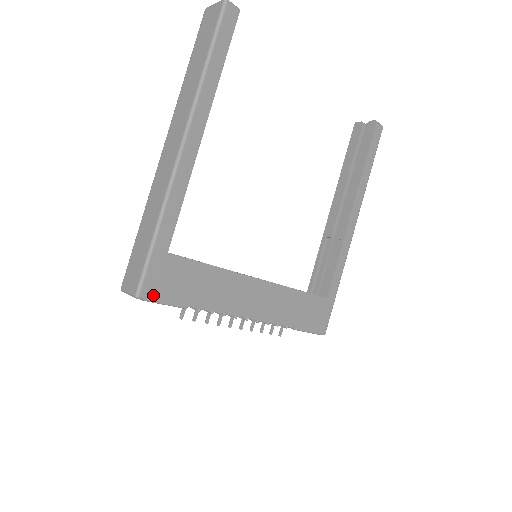
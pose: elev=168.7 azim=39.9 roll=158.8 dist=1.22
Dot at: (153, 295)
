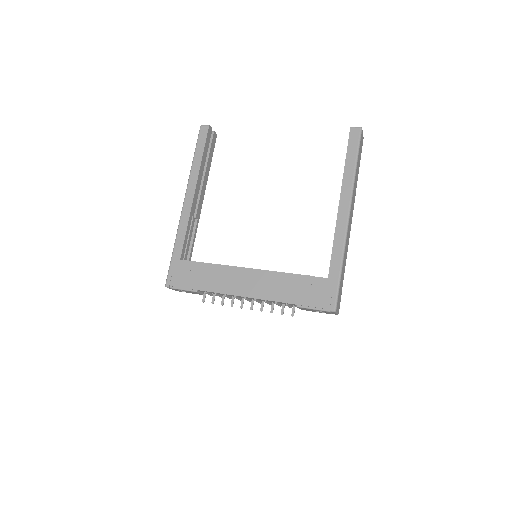
Dot at: (174, 284)
